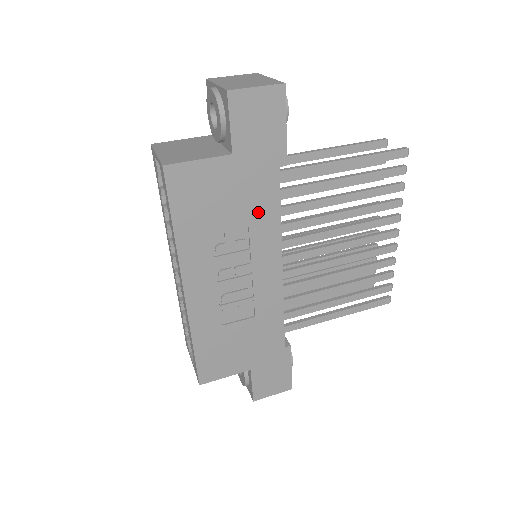
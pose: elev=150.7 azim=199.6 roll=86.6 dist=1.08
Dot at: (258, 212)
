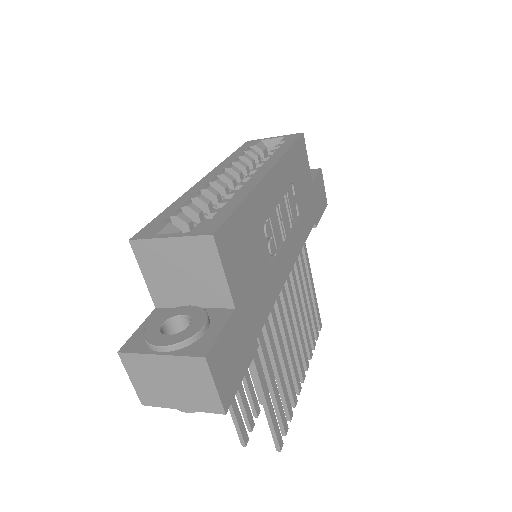
Dot at: (303, 219)
